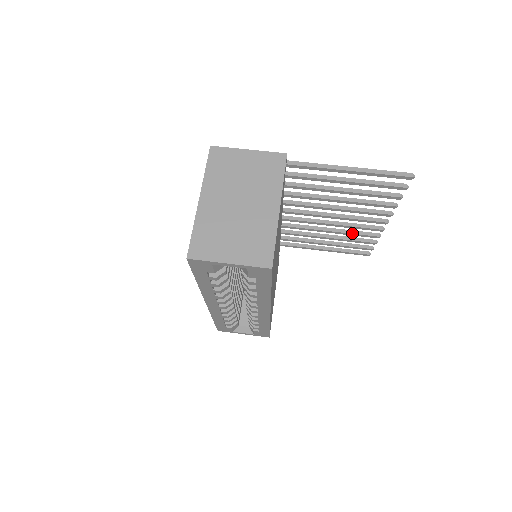
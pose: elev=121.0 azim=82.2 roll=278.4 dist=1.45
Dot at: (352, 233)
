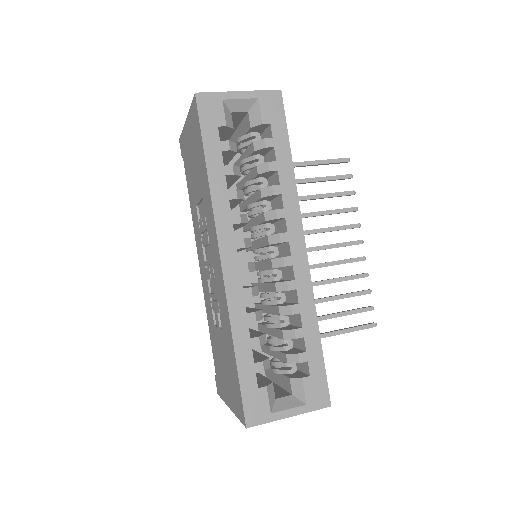
Dot at: (340, 277)
